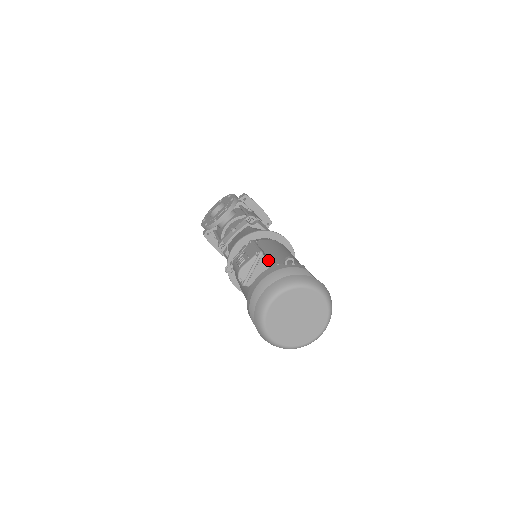
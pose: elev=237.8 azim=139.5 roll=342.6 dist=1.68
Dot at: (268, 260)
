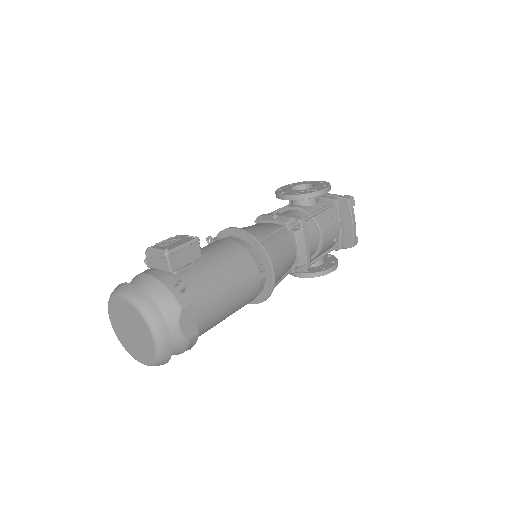
Dot at: (169, 265)
